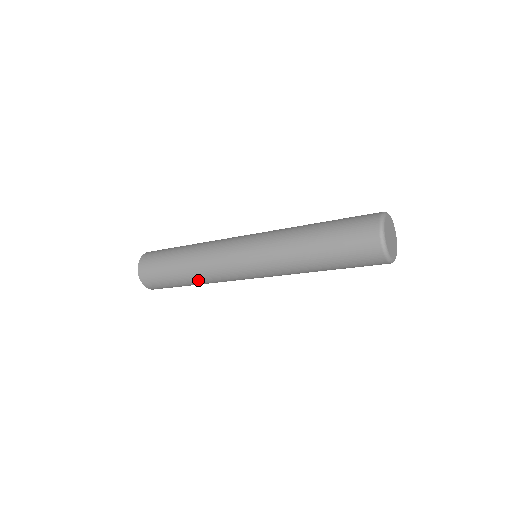
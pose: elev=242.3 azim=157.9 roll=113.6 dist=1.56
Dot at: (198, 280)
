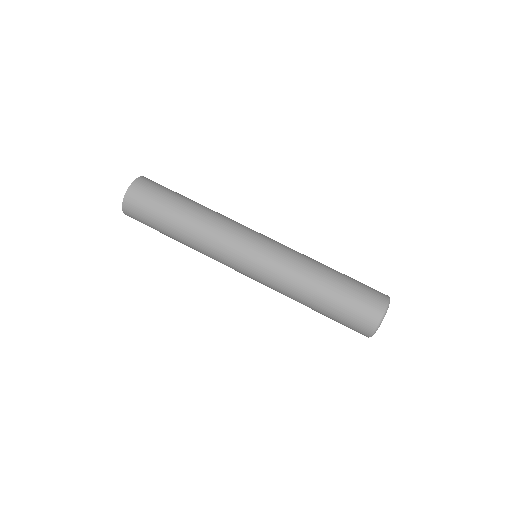
Dot at: occluded
